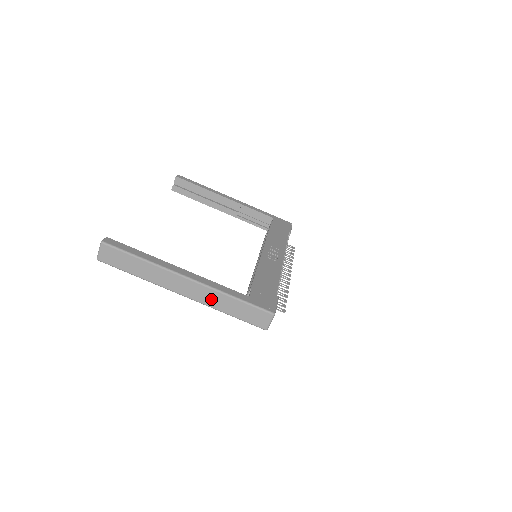
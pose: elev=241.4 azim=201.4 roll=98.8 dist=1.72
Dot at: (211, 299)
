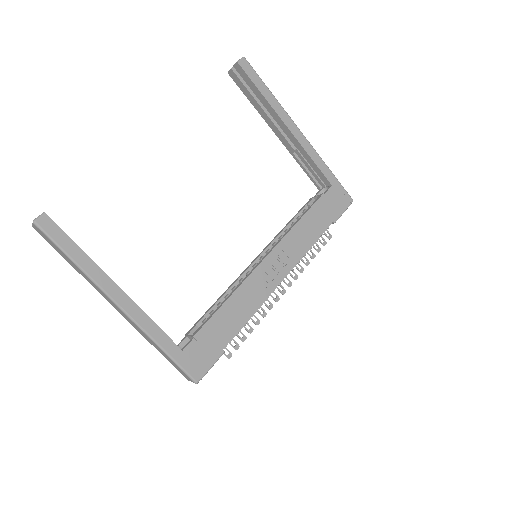
Dot at: (141, 332)
